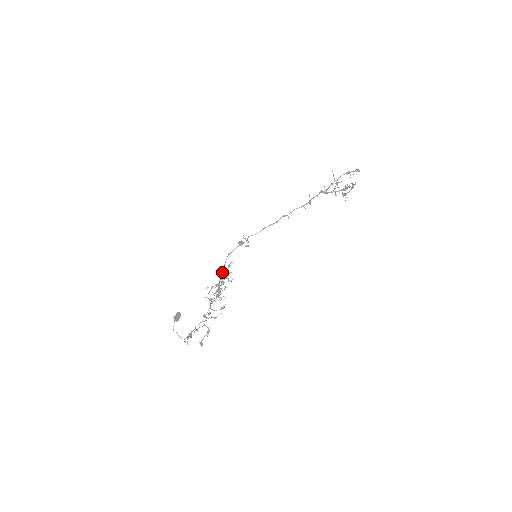
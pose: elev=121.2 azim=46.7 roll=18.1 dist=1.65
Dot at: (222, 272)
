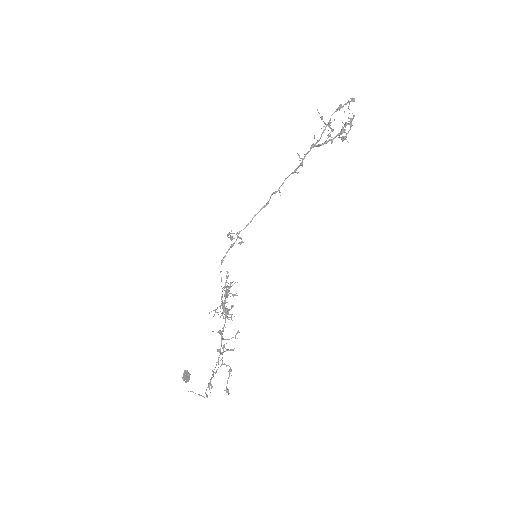
Dot at: (221, 286)
